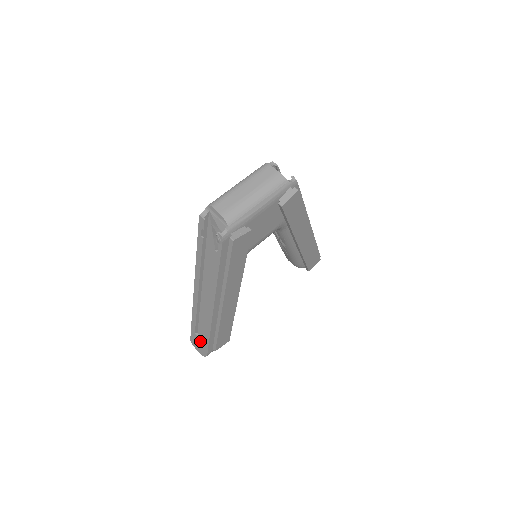
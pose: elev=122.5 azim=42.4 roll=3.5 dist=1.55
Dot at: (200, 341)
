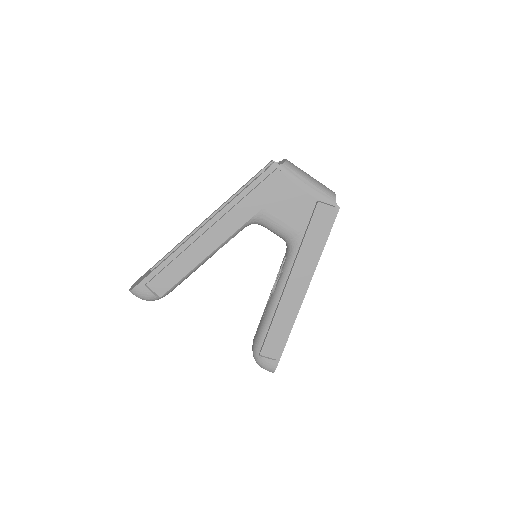
Dot at: (146, 274)
